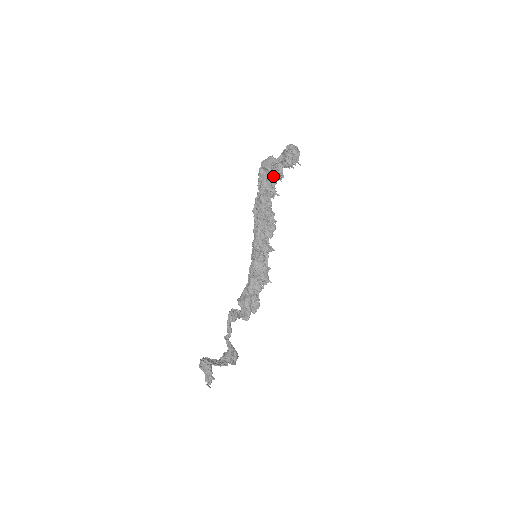
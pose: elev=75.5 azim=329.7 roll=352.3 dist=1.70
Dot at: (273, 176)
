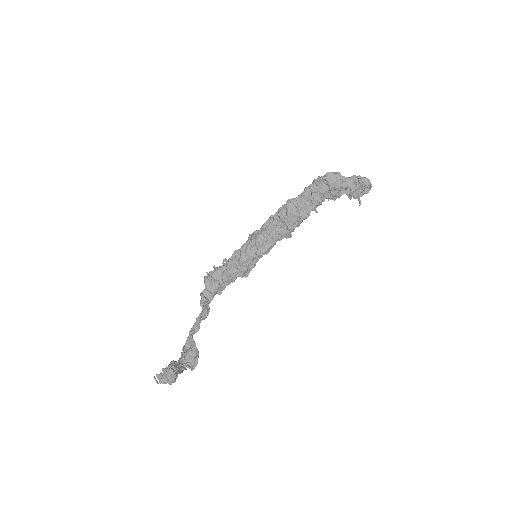
Dot at: (328, 194)
